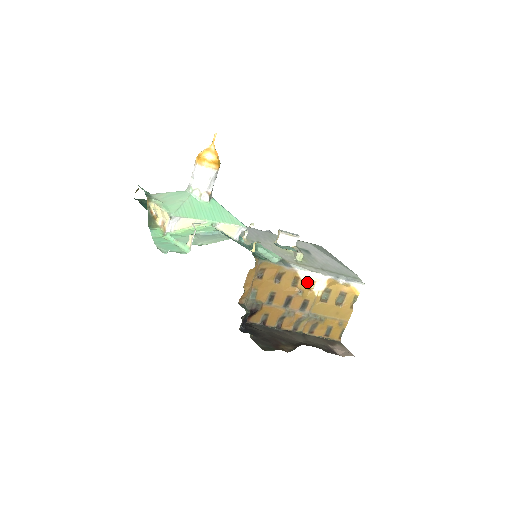
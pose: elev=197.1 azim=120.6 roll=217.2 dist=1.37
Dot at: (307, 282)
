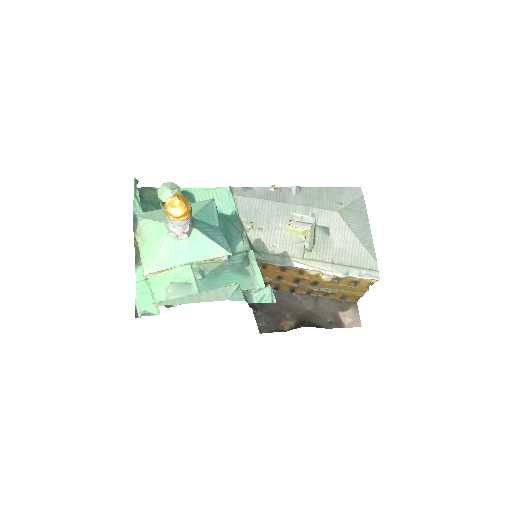
Dot at: (314, 273)
